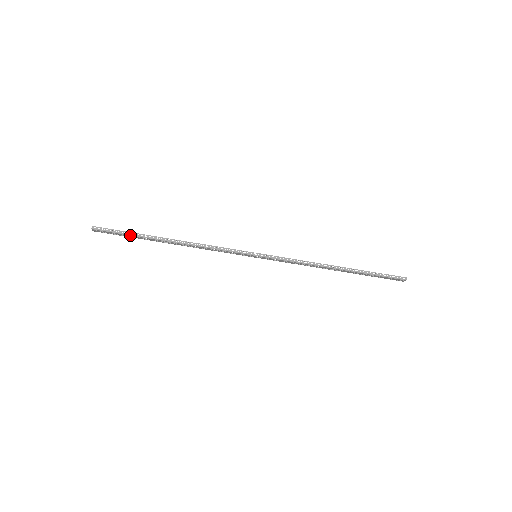
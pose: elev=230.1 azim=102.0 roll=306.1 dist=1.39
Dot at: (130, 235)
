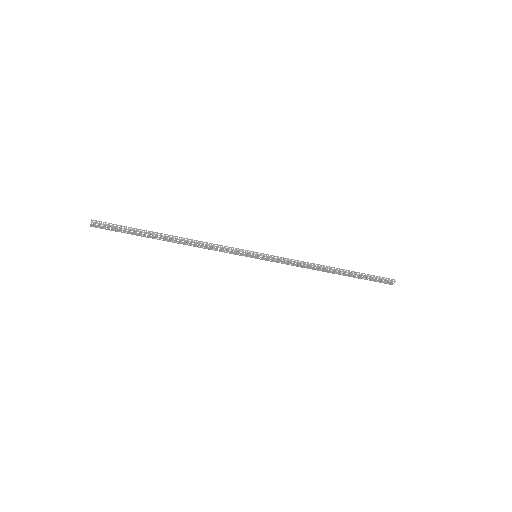
Dot at: (131, 230)
